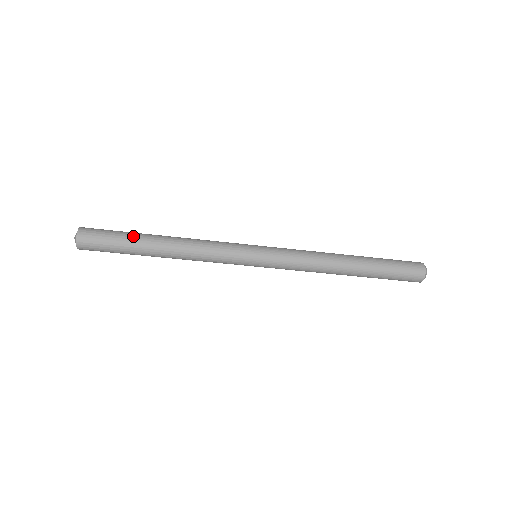
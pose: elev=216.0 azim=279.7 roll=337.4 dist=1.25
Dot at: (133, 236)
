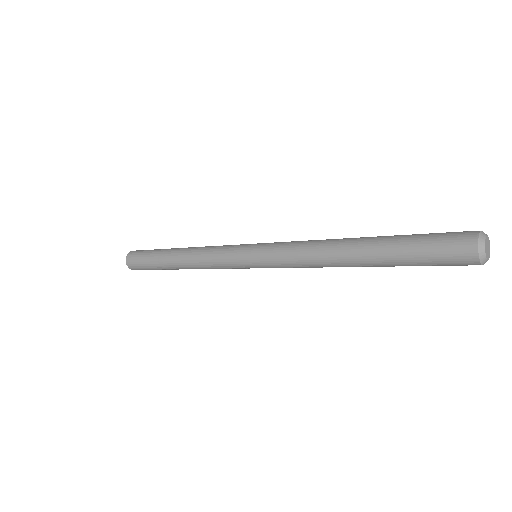
Dot at: (156, 260)
